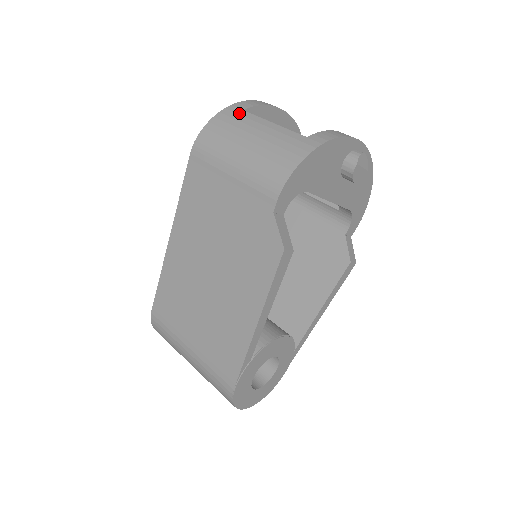
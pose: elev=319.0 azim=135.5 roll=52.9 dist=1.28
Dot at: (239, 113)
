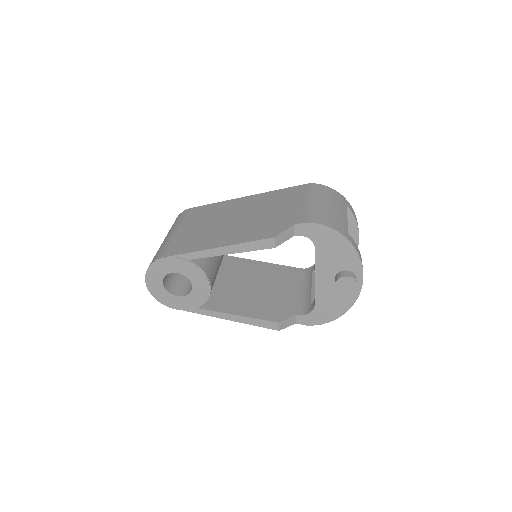
Dot at: (343, 202)
